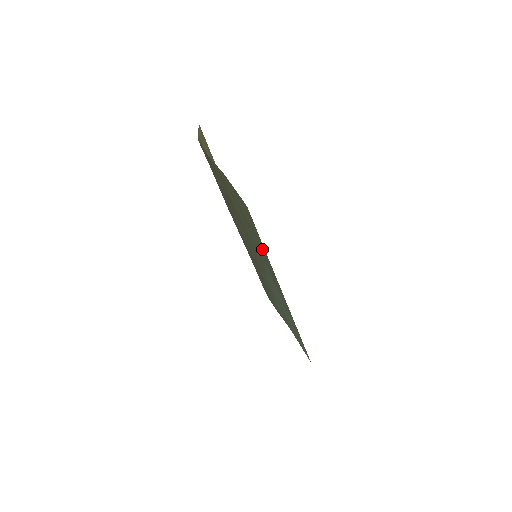
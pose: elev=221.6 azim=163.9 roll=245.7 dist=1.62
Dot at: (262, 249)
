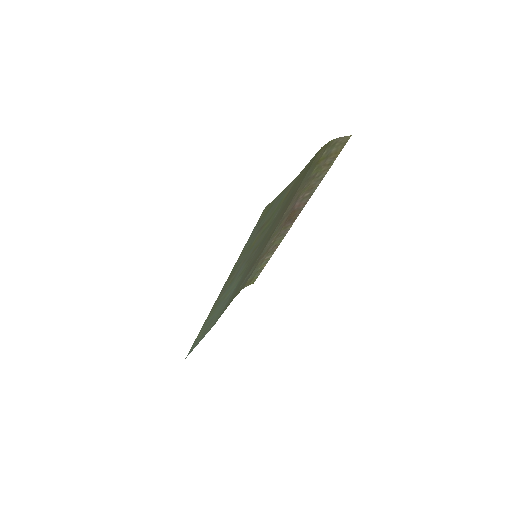
Dot at: (246, 250)
